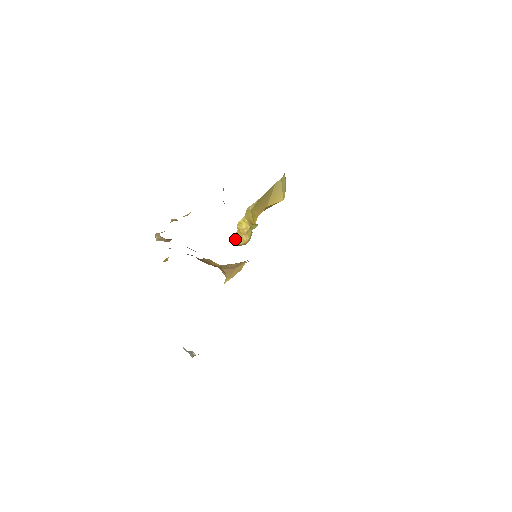
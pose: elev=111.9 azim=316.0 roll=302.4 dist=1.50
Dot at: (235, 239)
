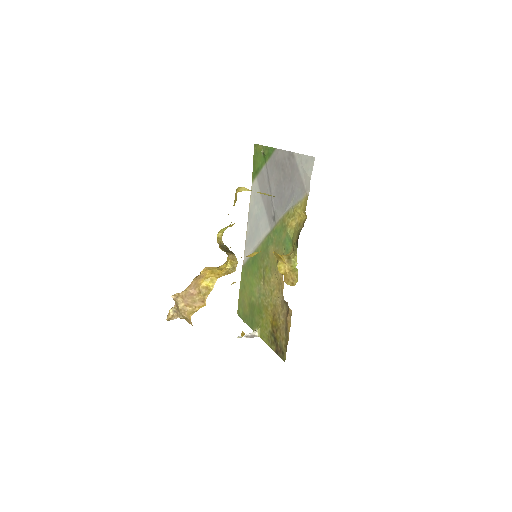
Dot at: (286, 282)
